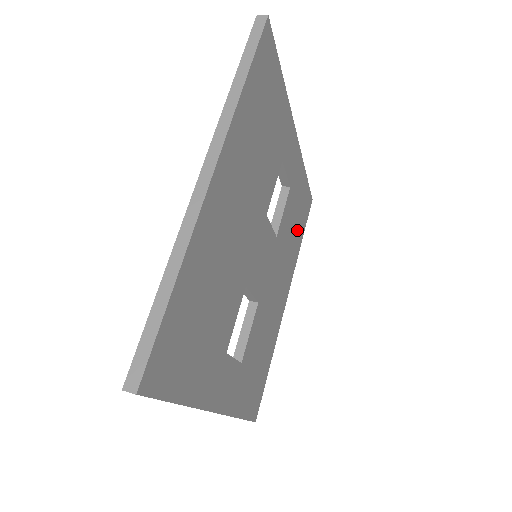
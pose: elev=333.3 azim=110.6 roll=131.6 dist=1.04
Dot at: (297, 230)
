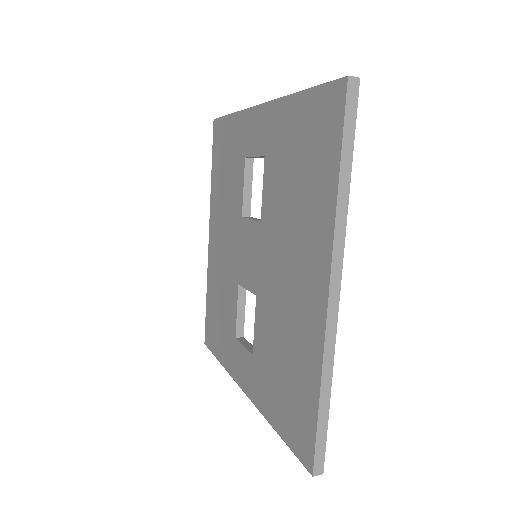
Dot at: occluded
